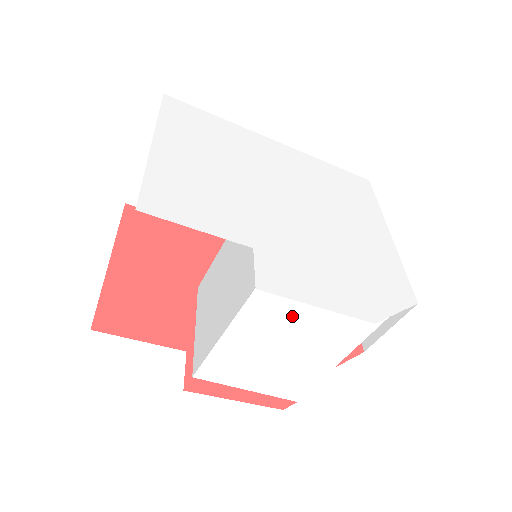
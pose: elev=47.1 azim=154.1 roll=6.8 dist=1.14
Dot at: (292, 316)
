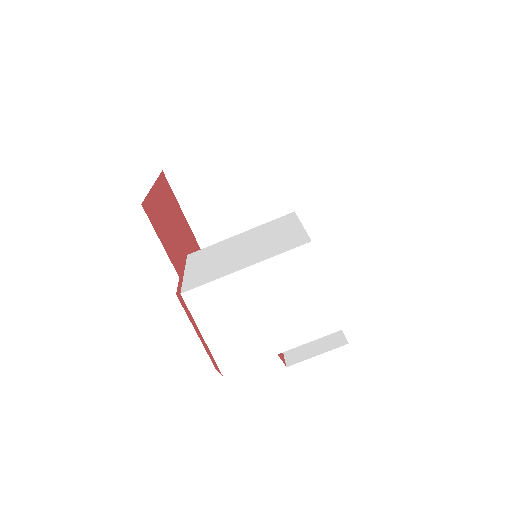
Dot at: (297, 285)
